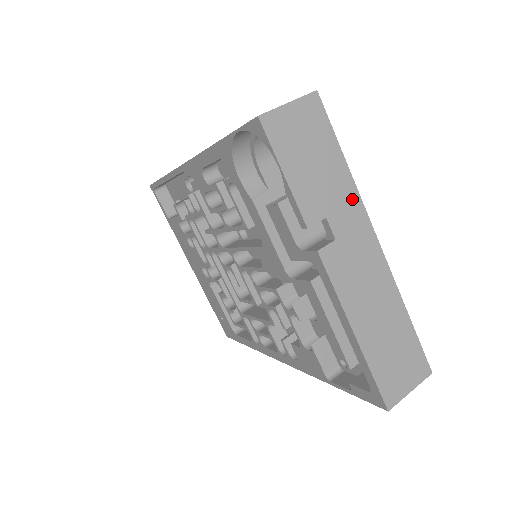
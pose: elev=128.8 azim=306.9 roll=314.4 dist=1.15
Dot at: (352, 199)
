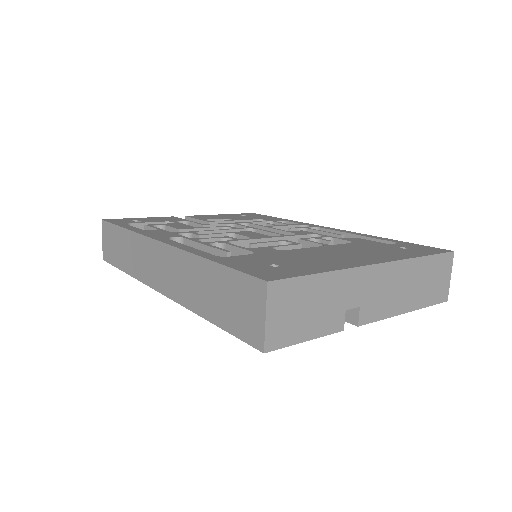
Dot at: (346, 278)
